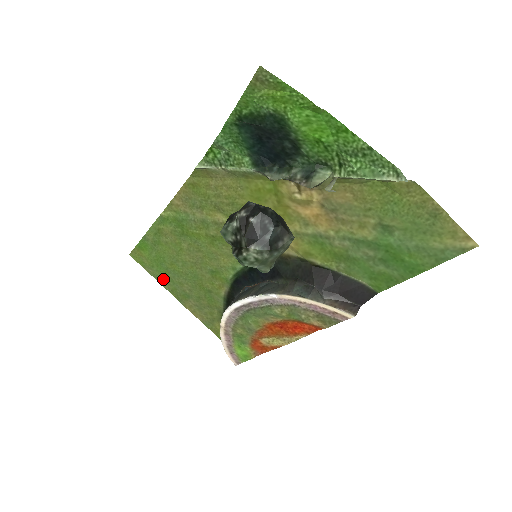
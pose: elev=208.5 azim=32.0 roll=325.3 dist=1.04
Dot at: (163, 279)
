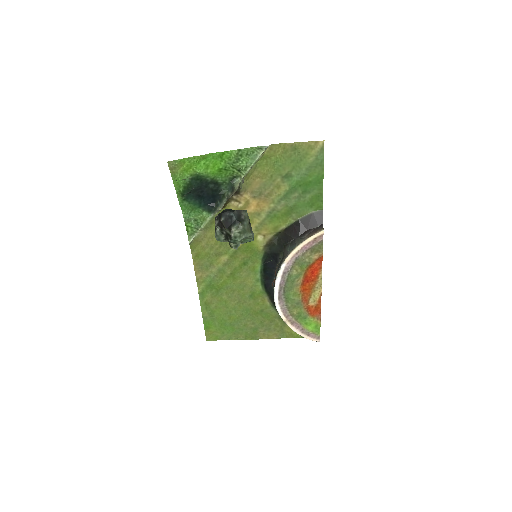
Dot at: (235, 334)
